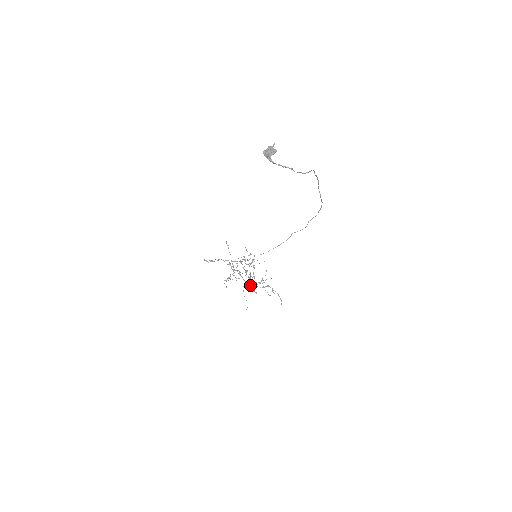
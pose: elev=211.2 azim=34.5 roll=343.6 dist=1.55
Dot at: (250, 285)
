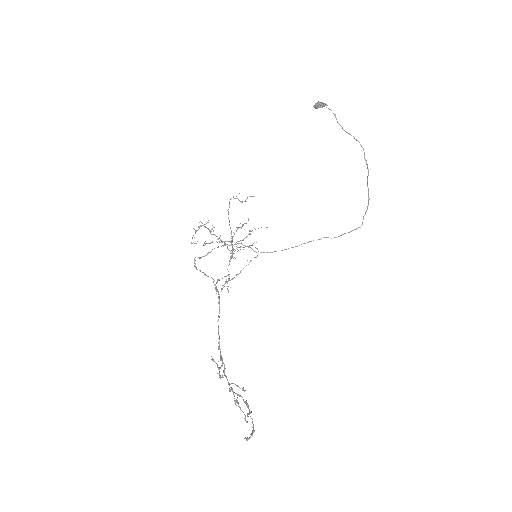
Dot at: (221, 357)
